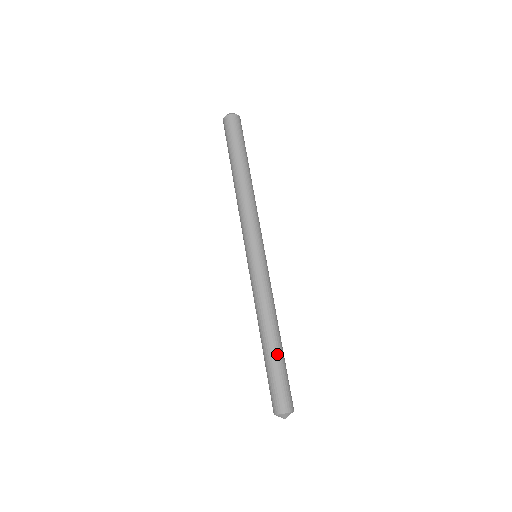
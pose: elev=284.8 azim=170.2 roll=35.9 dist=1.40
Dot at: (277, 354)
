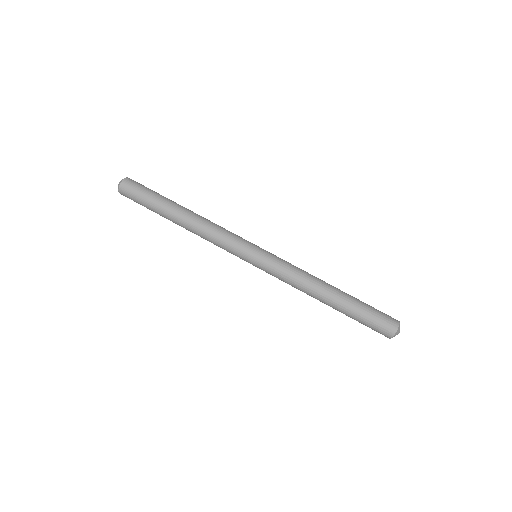
Dot at: (345, 306)
